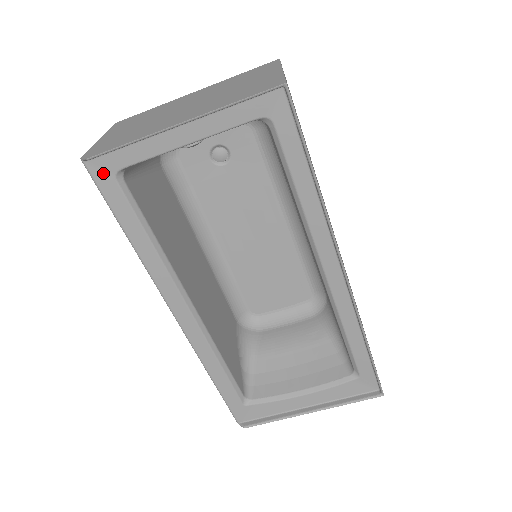
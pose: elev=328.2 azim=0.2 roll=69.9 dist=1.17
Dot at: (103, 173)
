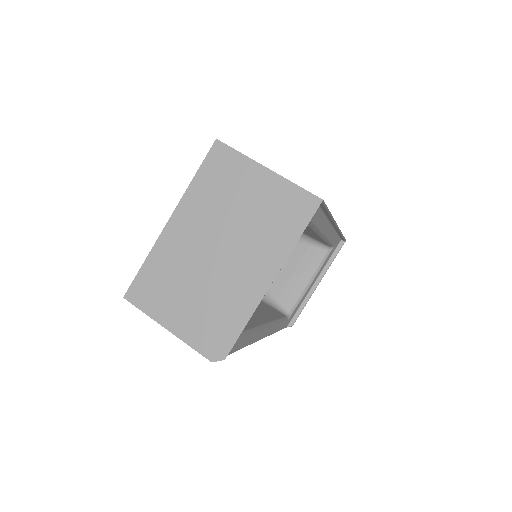
Dot at: occluded
